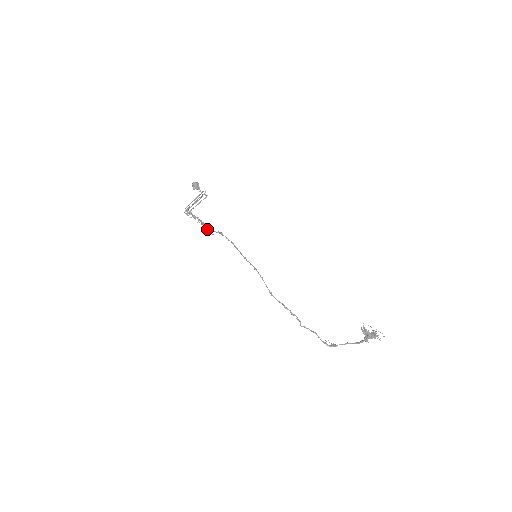
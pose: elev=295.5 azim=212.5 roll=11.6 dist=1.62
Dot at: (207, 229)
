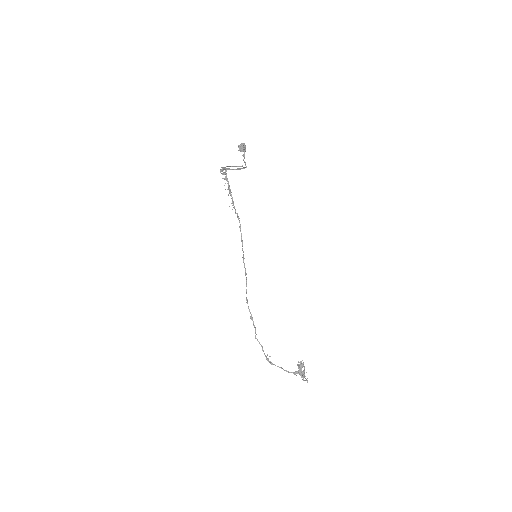
Dot at: occluded
